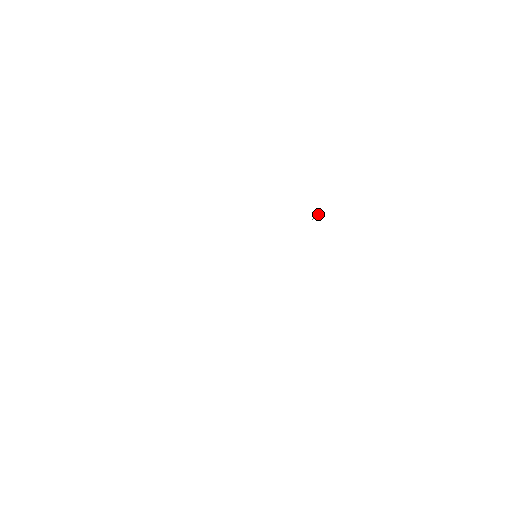
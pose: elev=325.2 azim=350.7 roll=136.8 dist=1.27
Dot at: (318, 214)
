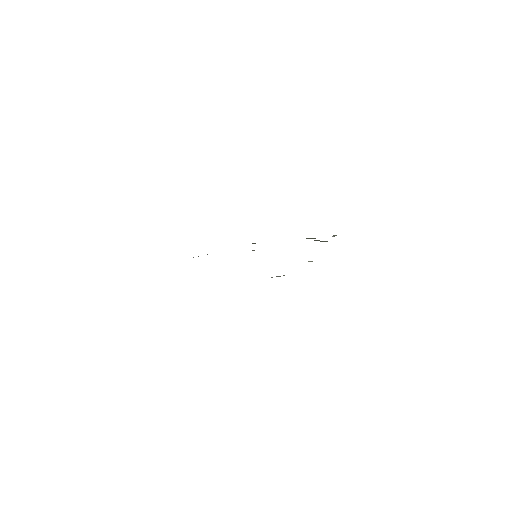
Dot at: (310, 261)
